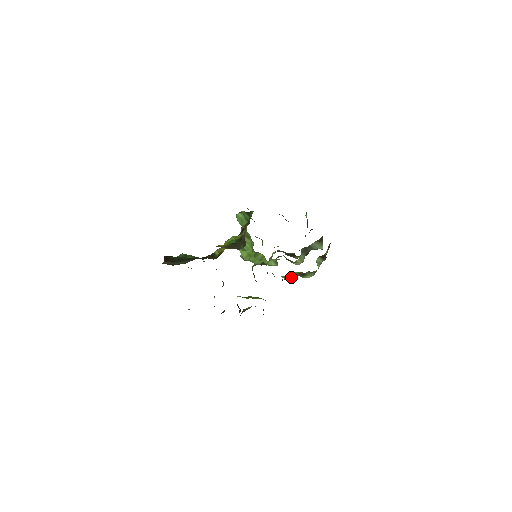
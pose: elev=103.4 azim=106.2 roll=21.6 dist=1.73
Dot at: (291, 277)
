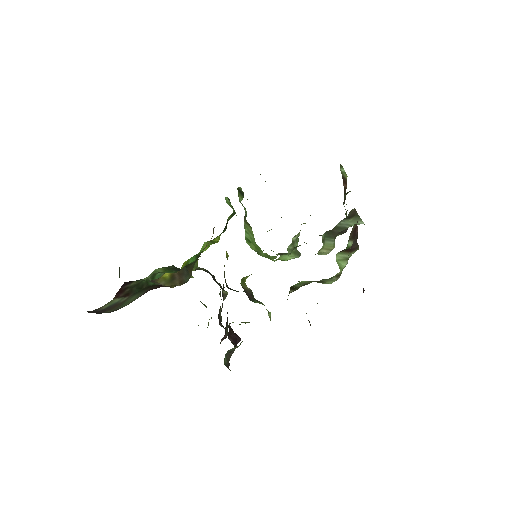
Dot at: (305, 284)
